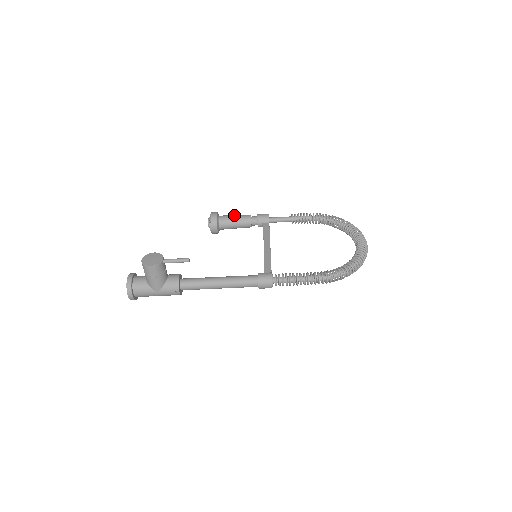
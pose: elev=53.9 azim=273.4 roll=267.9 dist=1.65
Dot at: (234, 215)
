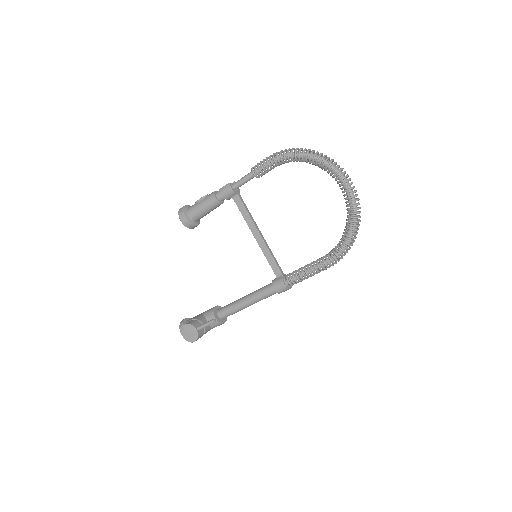
Dot at: (200, 205)
